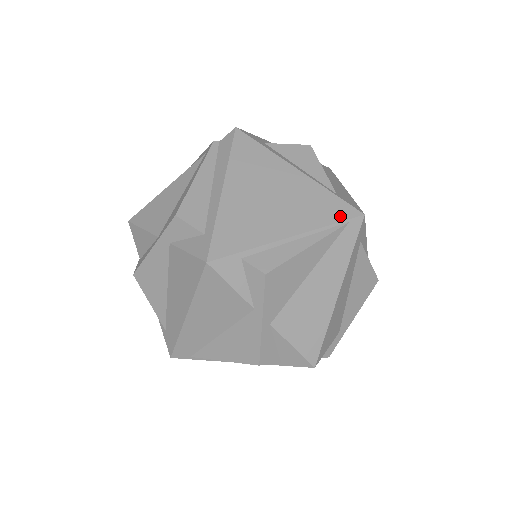
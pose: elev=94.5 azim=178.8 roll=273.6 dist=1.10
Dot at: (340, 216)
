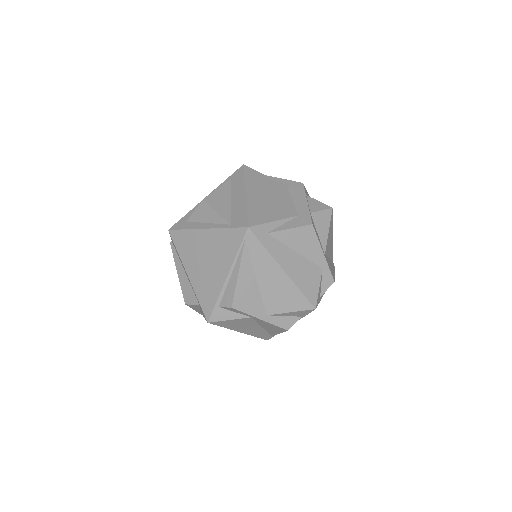
Dot at: (238, 241)
